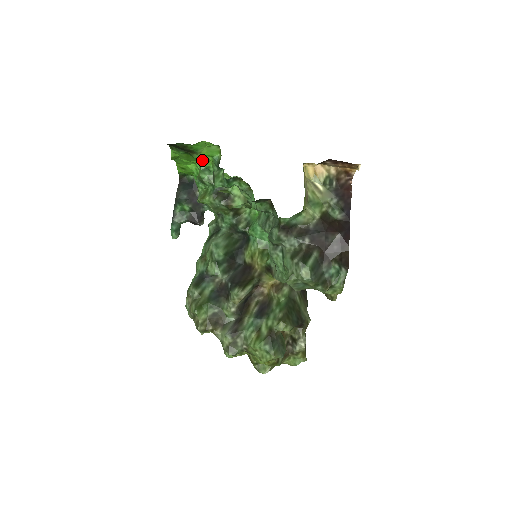
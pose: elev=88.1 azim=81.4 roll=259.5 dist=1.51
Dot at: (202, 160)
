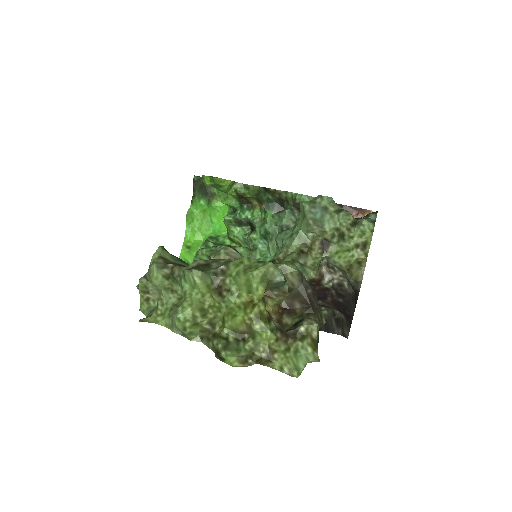
Dot at: (214, 228)
